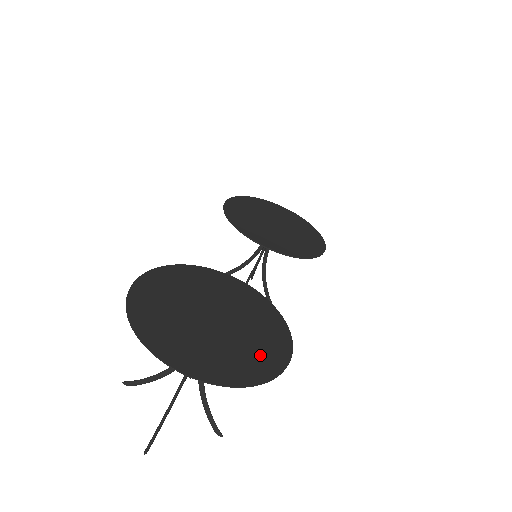
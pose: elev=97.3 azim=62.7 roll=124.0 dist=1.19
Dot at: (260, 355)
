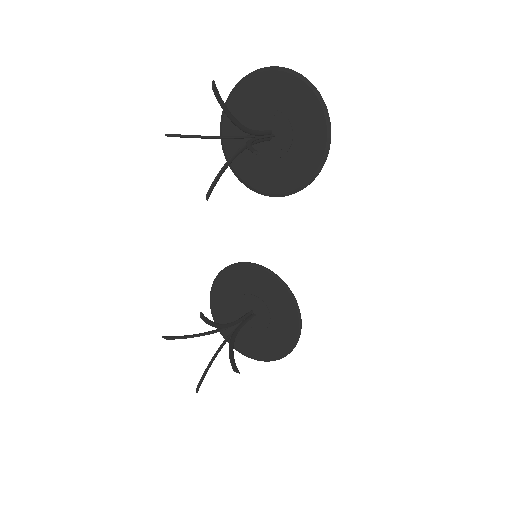
Dot at: (312, 126)
